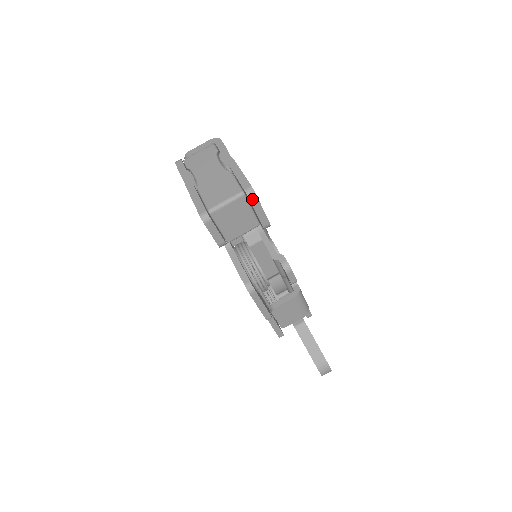
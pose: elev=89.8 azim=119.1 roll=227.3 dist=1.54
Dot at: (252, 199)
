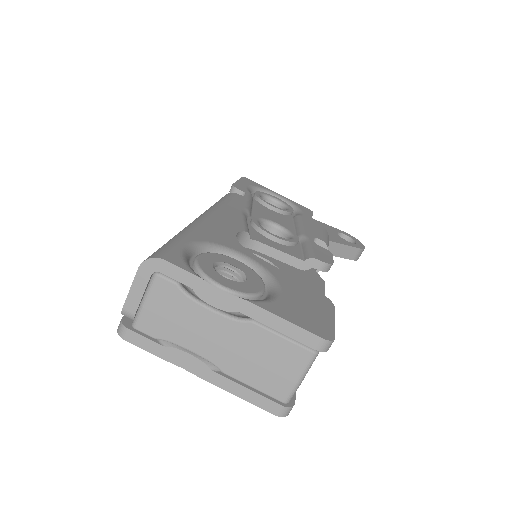
Dot at: (330, 344)
